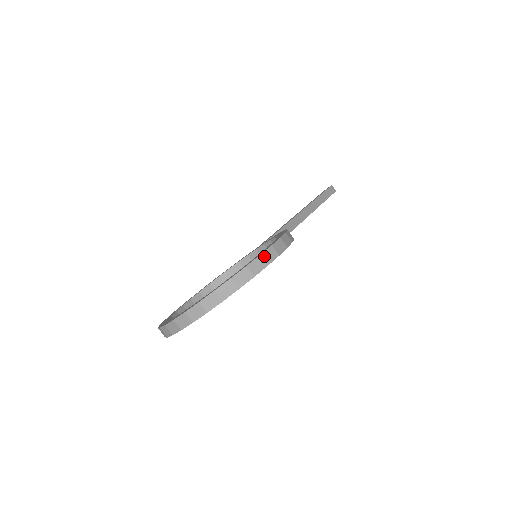
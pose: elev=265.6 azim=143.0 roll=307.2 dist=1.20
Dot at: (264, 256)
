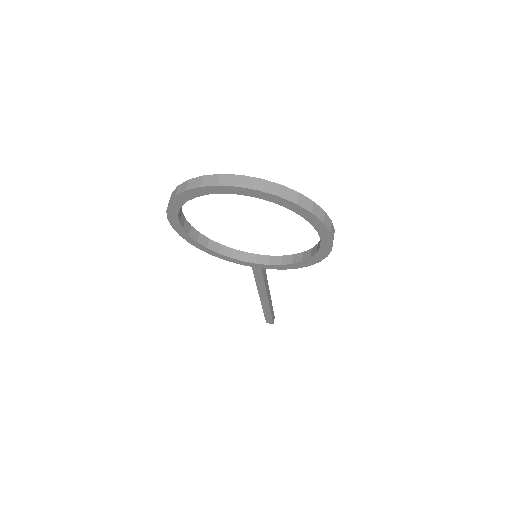
Dot at: (332, 226)
